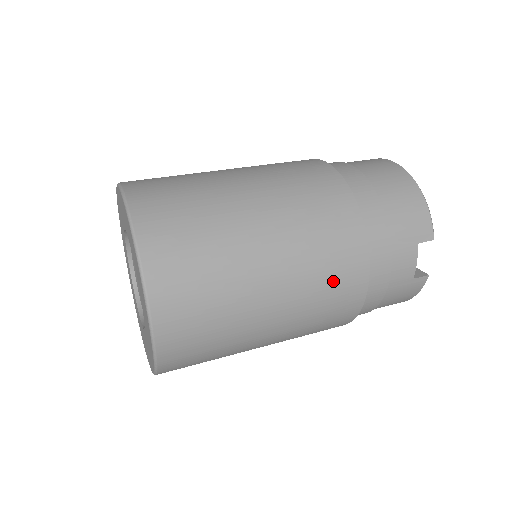
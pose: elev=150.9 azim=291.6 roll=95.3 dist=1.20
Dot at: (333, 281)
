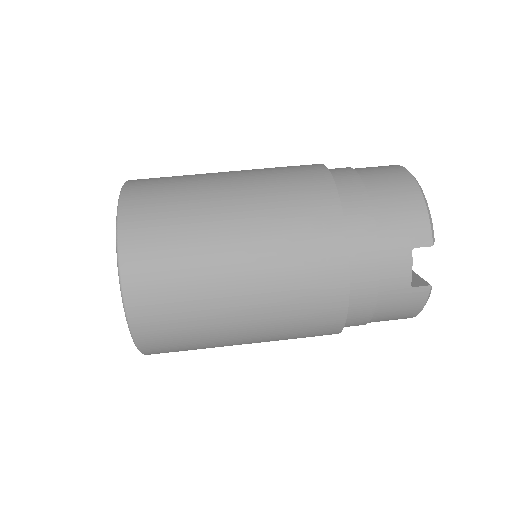
Dot at: (307, 278)
